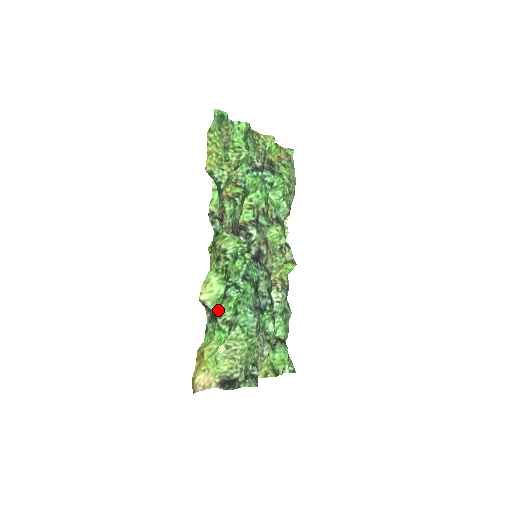
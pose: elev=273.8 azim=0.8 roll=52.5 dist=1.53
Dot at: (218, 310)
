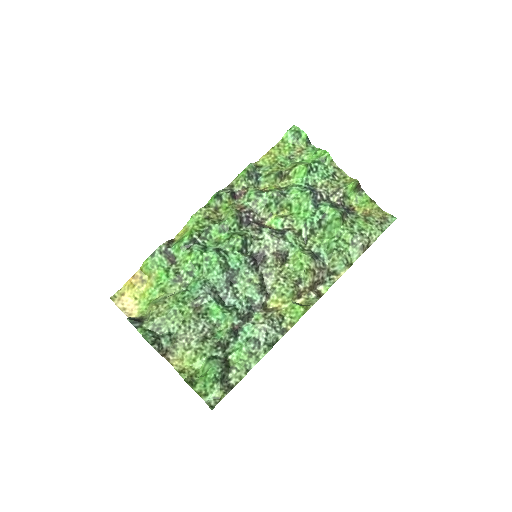
Dot at: (178, 256)
